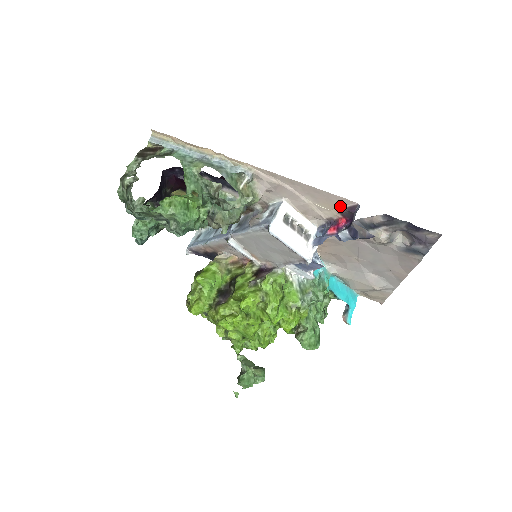
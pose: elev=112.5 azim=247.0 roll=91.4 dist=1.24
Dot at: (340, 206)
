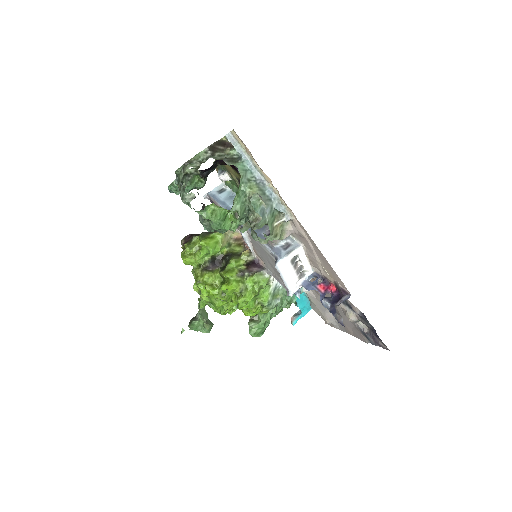
Dot at: (338, 282)
